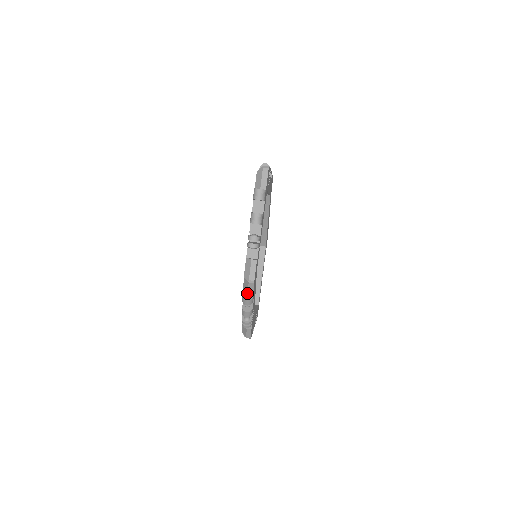
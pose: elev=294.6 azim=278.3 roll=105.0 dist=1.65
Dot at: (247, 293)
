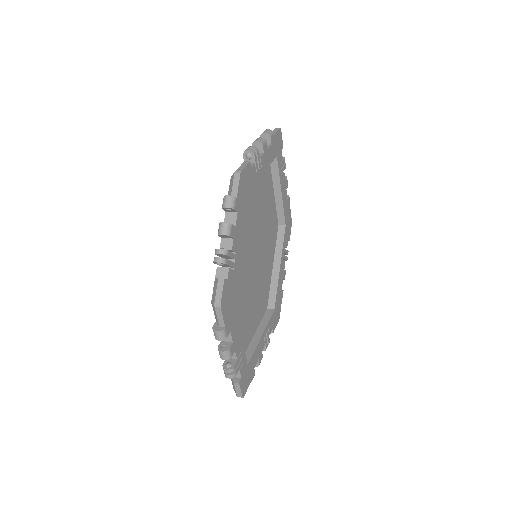
Dot at: occluded
